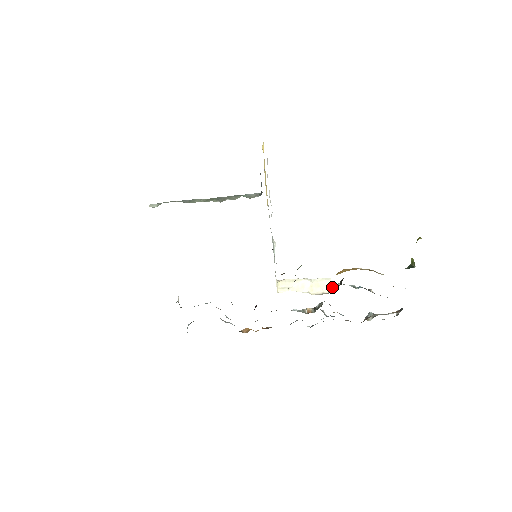
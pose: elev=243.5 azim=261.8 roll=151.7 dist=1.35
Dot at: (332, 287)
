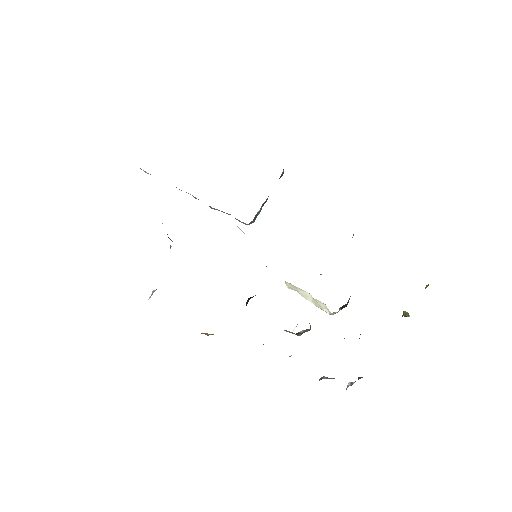
Dot at: (329, 312)
